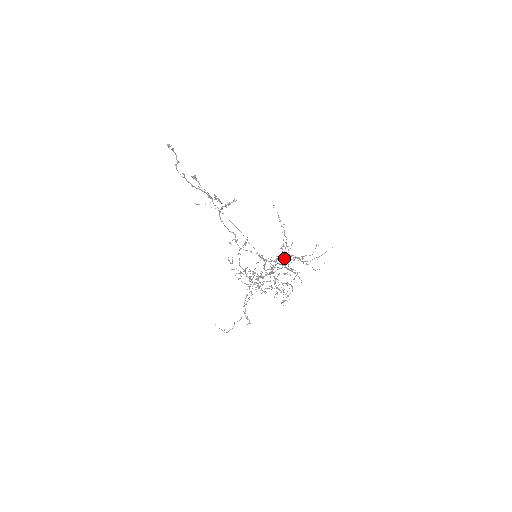
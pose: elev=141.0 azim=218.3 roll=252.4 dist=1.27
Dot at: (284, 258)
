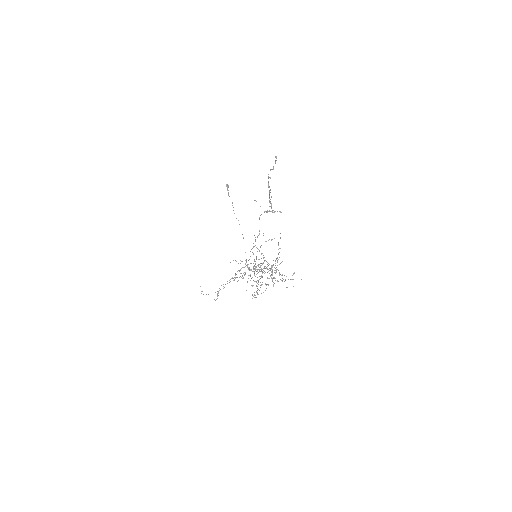
Dot at: occluded
